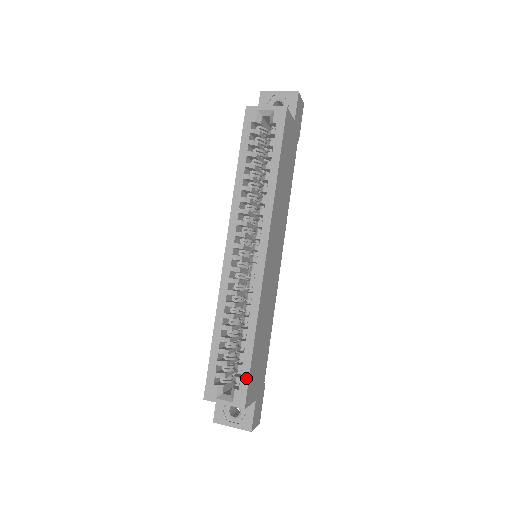
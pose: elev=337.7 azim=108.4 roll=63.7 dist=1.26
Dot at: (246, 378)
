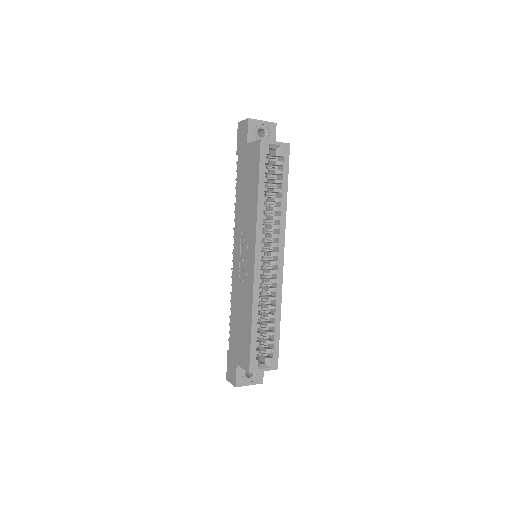
Dot at: (277, 348)
